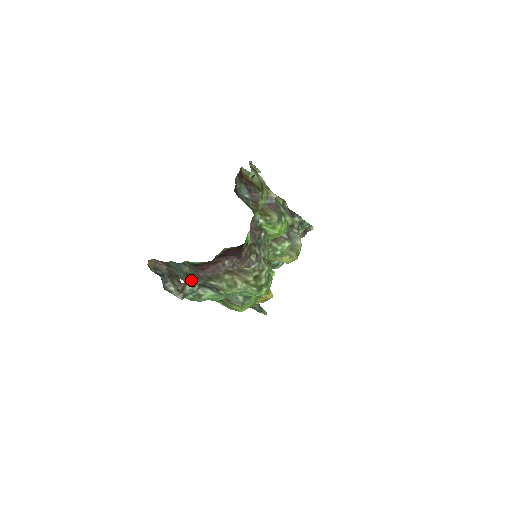
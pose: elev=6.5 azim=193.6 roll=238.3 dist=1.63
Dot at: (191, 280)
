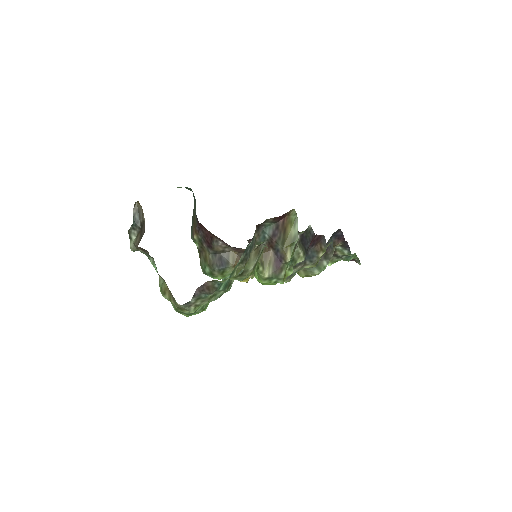
Dot at: (146, 251)
